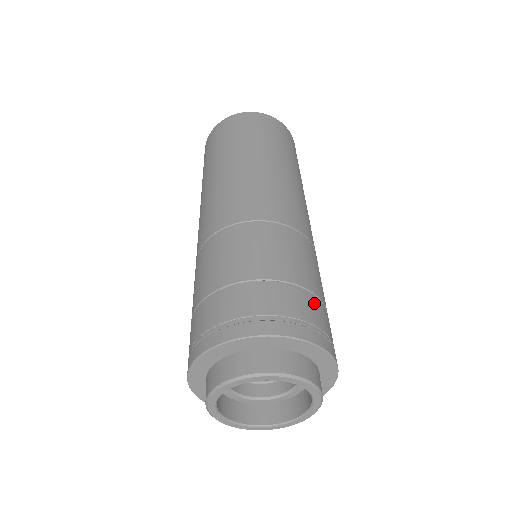
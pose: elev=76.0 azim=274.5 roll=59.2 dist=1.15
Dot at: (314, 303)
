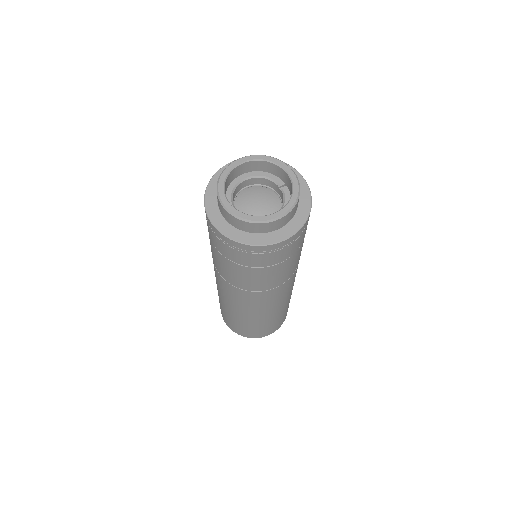
Dot at: occluded
